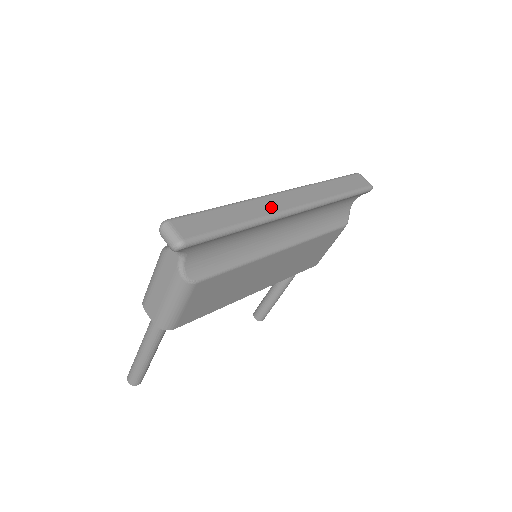
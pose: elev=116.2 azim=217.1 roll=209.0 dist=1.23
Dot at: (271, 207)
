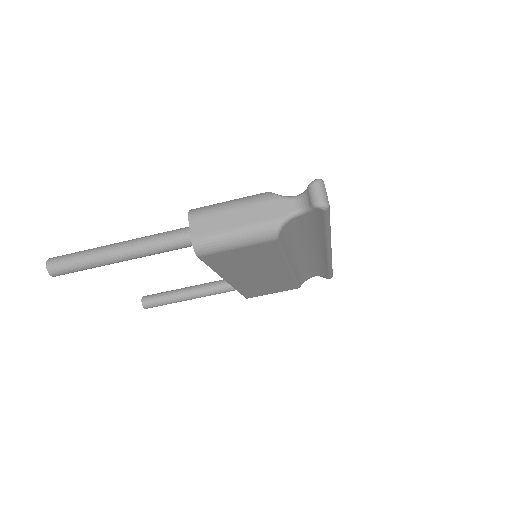
Dot at: occluded
